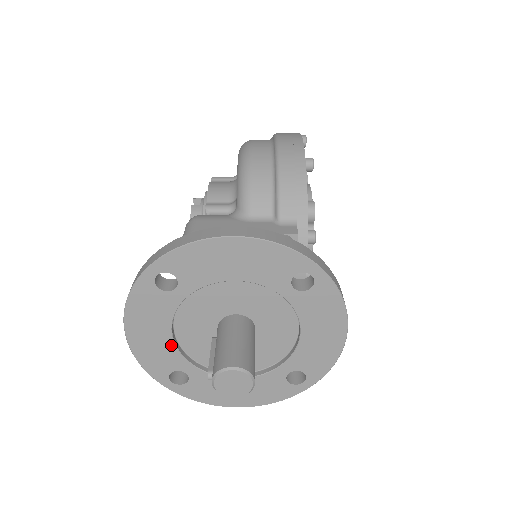
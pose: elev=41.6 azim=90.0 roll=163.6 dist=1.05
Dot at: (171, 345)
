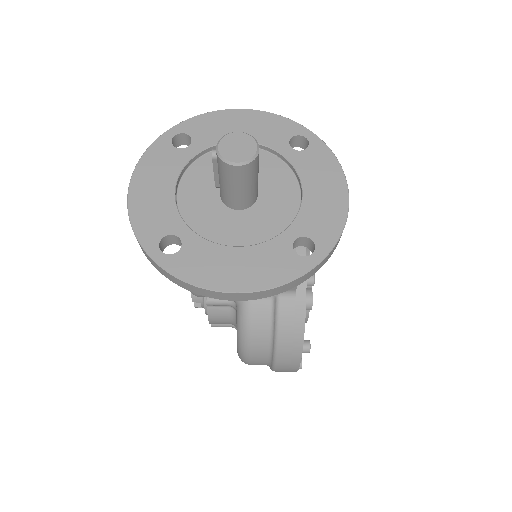
Dot at: (171, 203)
